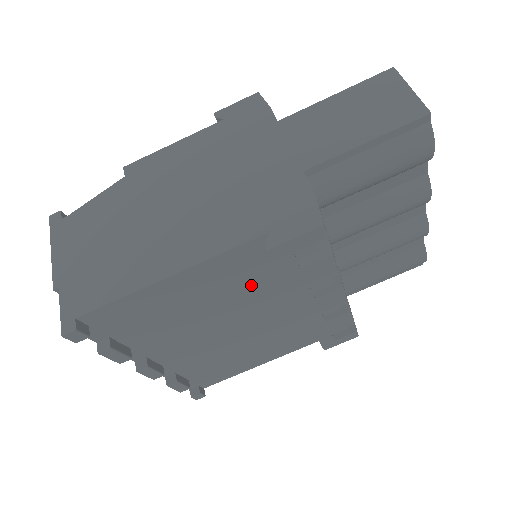
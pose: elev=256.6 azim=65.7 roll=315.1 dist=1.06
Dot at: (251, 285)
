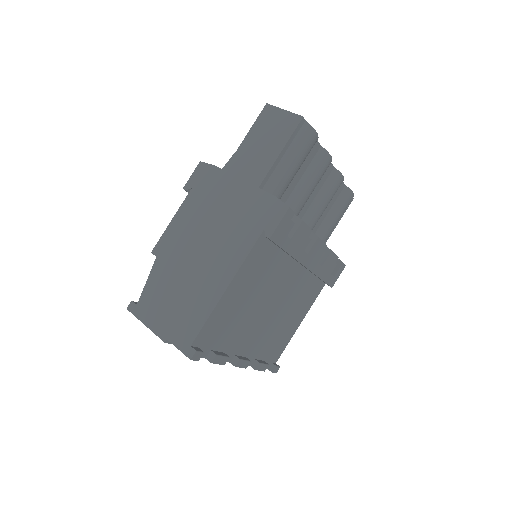
Dot at: (269, 268)
